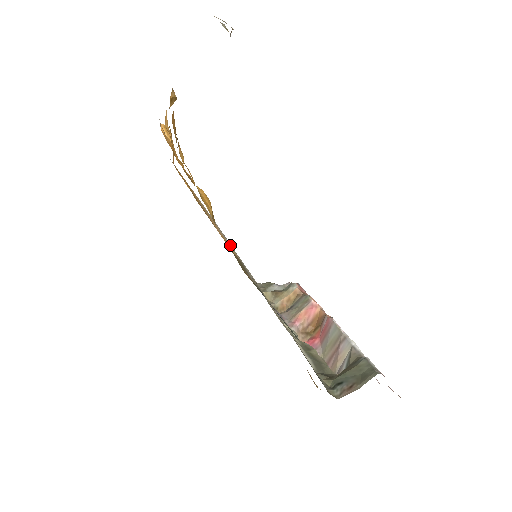
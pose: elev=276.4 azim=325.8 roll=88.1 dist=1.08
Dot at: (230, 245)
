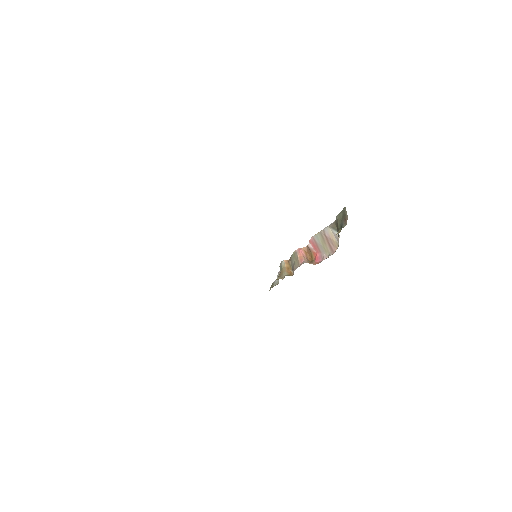
Dot at: occluded
